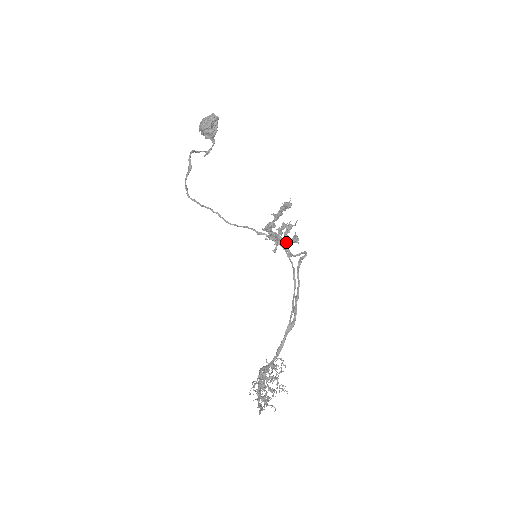
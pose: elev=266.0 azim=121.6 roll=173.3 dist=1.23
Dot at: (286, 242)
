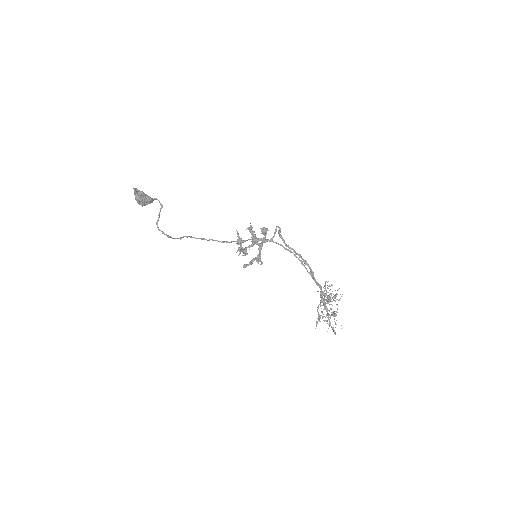
Dot at: occluded
